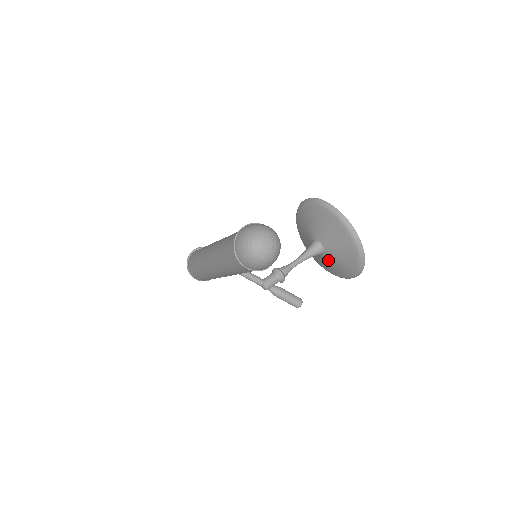
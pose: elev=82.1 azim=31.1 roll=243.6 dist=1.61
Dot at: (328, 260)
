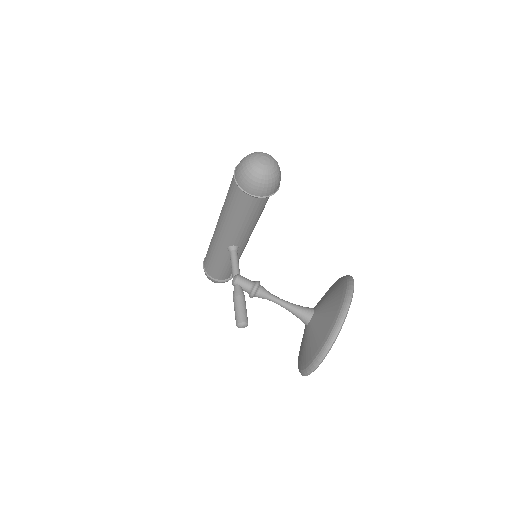
Dot at: (306, 336)
